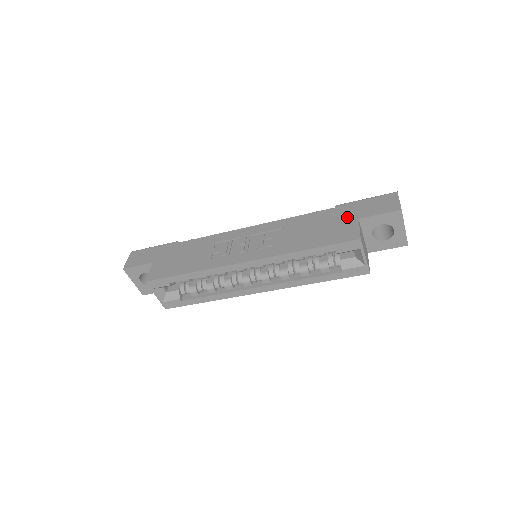
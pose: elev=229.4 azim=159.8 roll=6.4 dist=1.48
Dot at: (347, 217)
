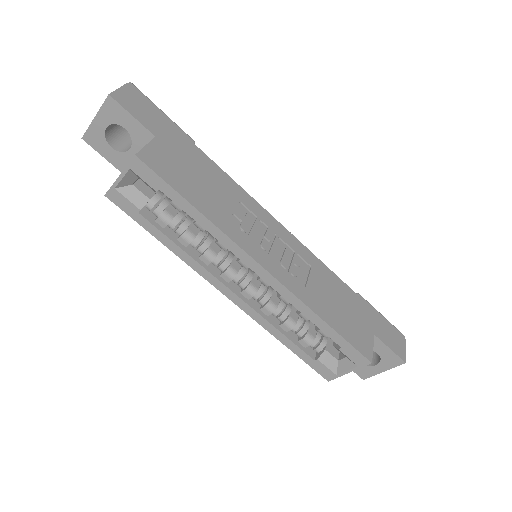
Dot at: (367, 321)
